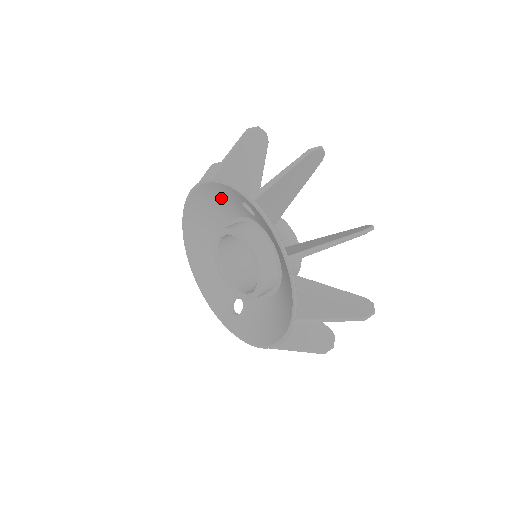
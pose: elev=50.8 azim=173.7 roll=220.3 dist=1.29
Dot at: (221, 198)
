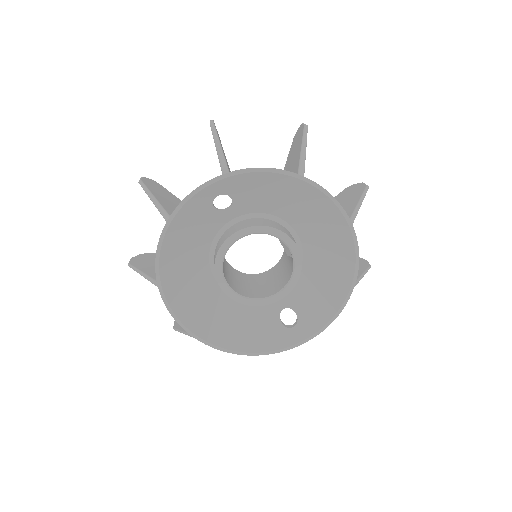
Dot at: (188, 233)
